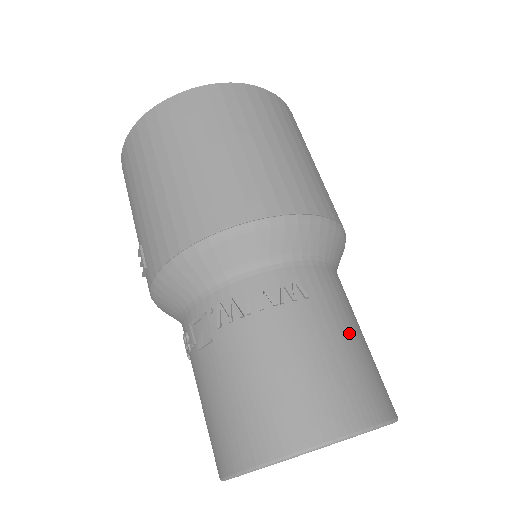
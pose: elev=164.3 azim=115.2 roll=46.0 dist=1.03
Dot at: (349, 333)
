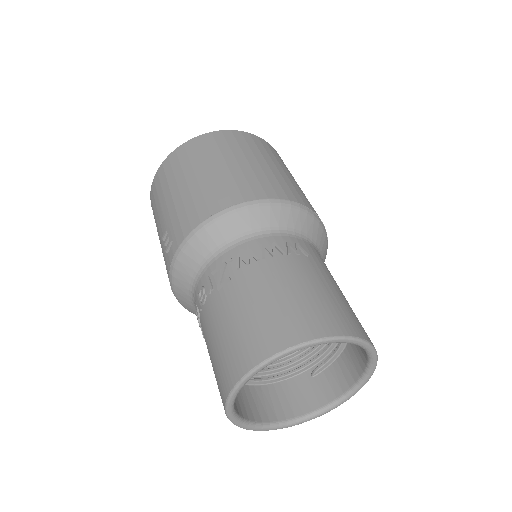
Dot at: (338, 287)
